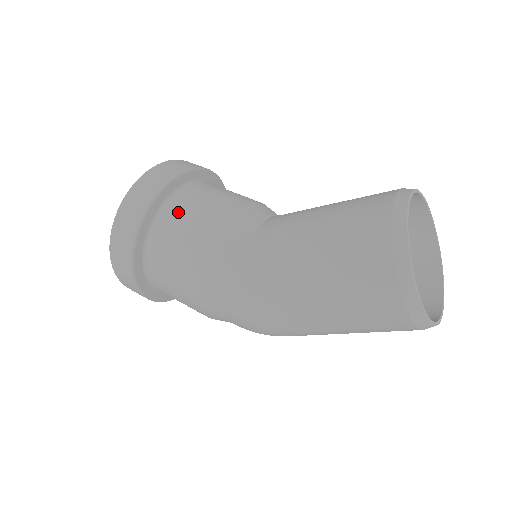
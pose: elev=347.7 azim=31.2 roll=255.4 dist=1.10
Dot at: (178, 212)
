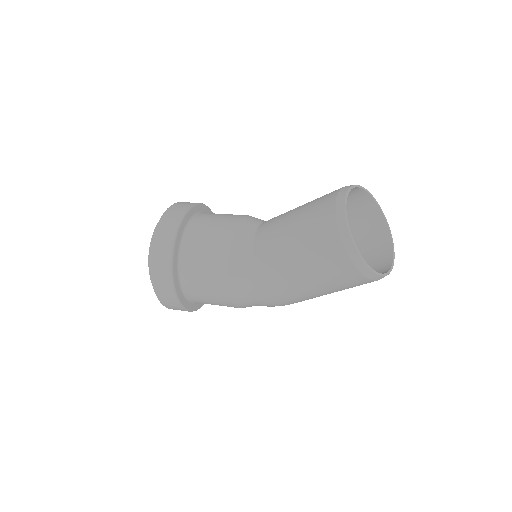
Dot at: (192, 263)
